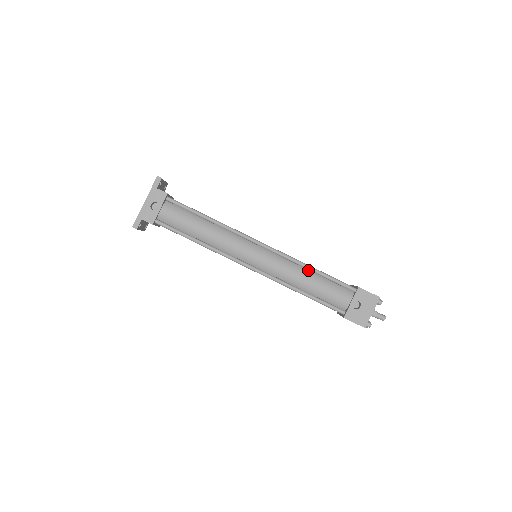
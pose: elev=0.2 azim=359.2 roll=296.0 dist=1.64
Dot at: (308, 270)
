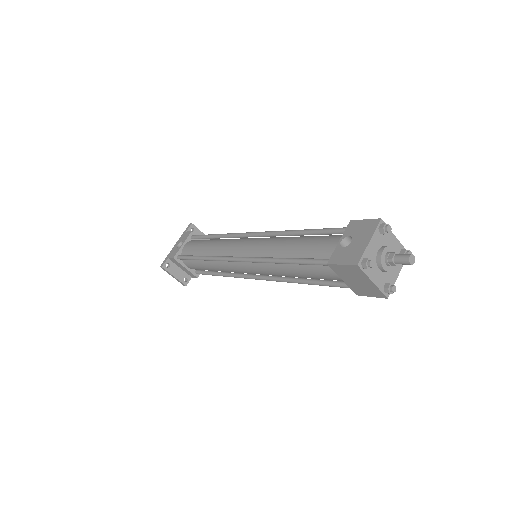
Dot at: (296, 237)
